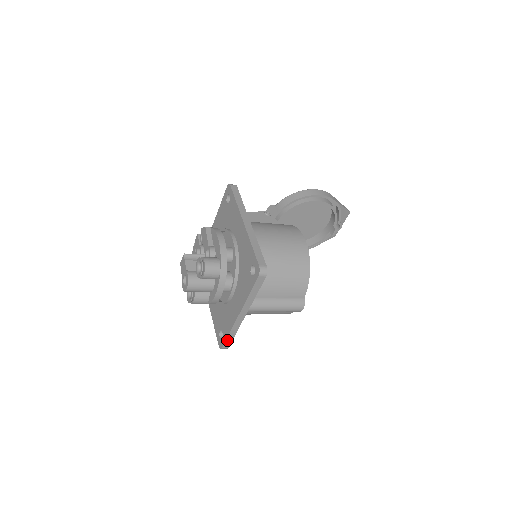
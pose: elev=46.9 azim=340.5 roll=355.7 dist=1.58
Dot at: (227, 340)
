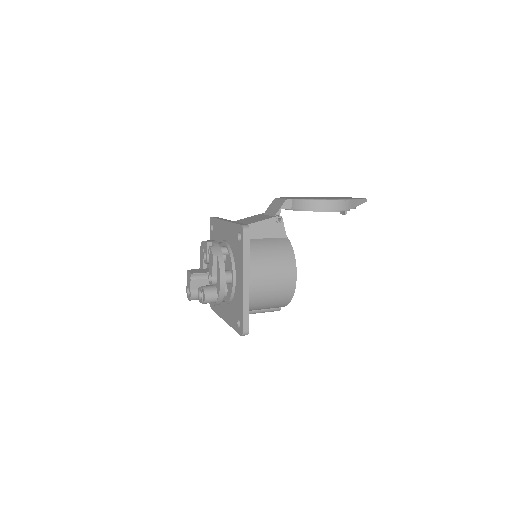
Dot at: occluded
